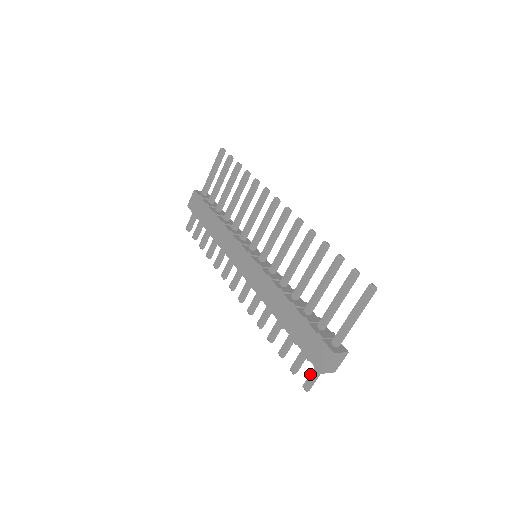
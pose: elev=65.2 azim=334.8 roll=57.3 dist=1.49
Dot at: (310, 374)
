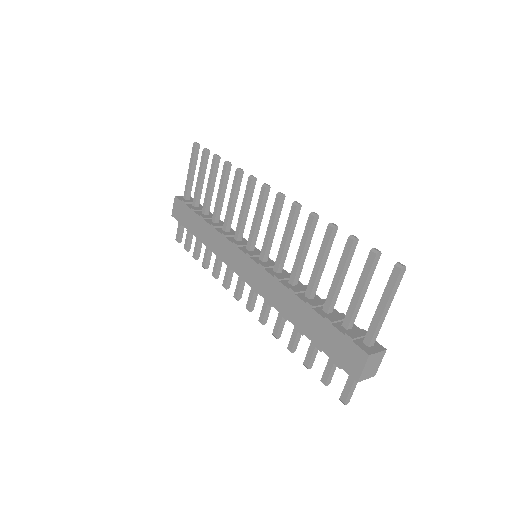
Dot at: (345, 384)
